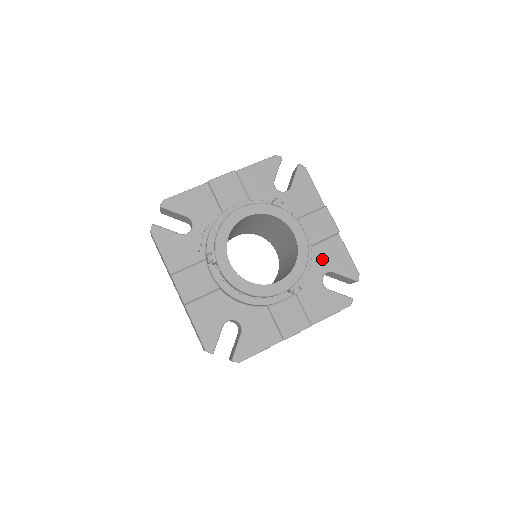
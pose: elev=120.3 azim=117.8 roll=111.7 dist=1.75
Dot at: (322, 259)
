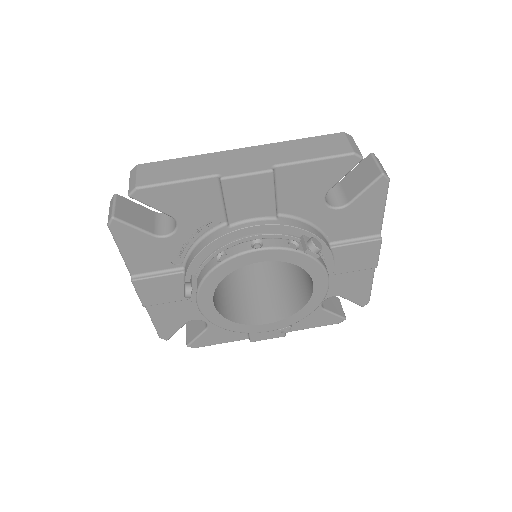
Dot at: (336, 285)
